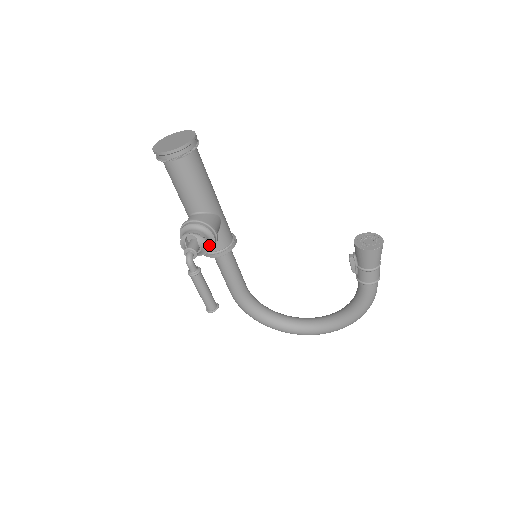
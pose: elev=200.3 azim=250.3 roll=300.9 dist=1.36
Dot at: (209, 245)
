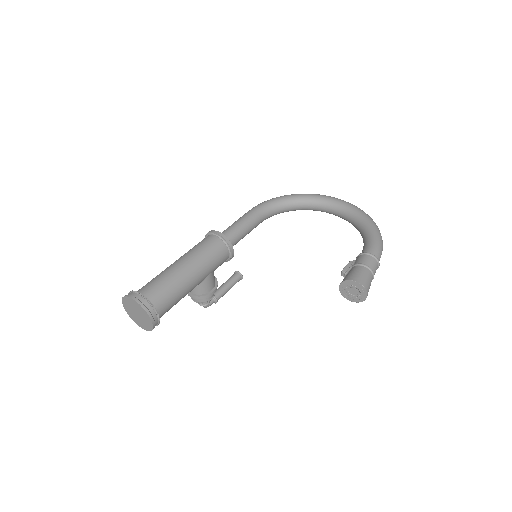
Dot at: occluded
